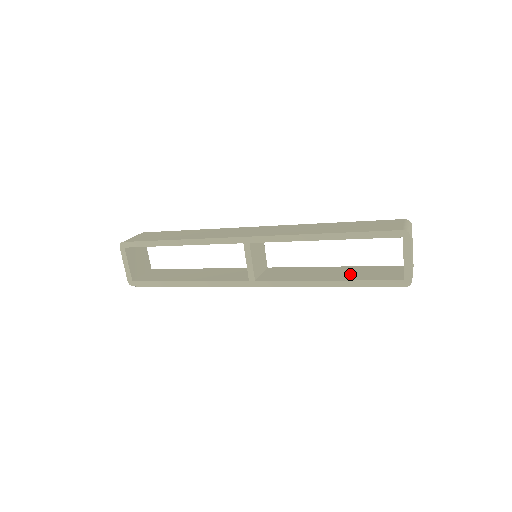
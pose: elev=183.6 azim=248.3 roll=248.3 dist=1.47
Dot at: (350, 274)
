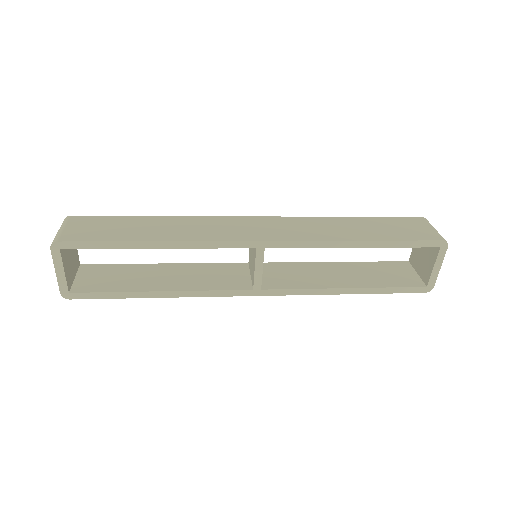
Dot at: (364, 276)
